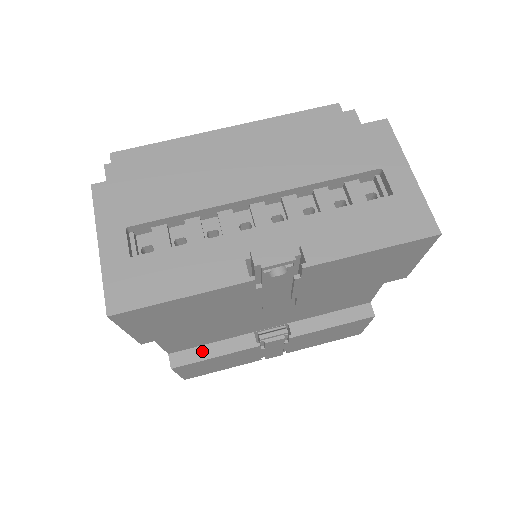
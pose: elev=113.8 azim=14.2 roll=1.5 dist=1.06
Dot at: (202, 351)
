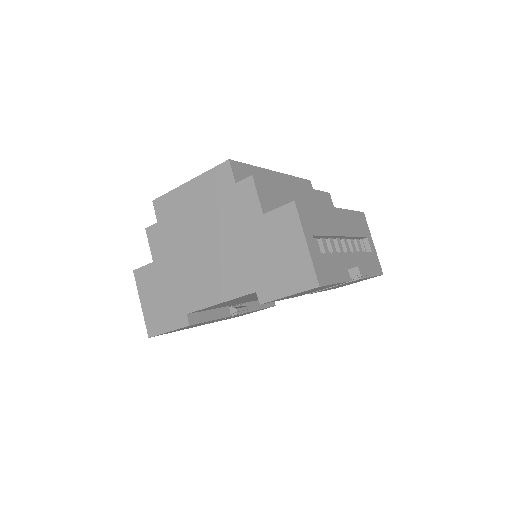
Dot at: (205, 315)
